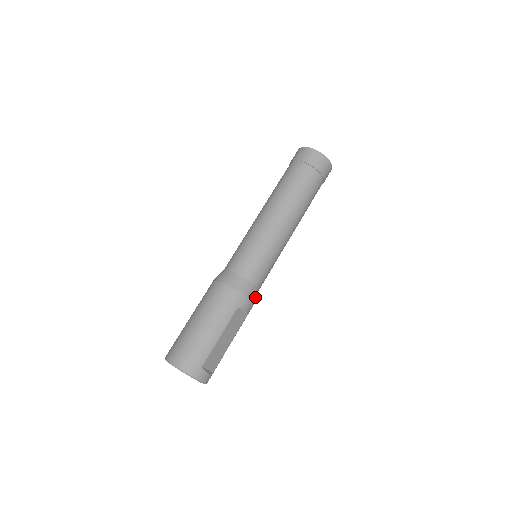
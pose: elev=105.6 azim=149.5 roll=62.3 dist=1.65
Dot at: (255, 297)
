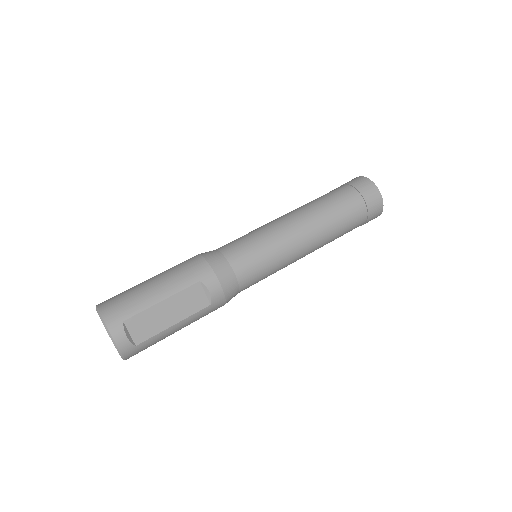
Dot at: (230, 288)
